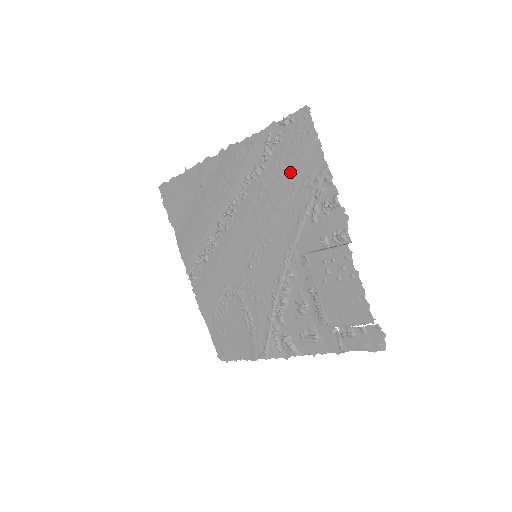
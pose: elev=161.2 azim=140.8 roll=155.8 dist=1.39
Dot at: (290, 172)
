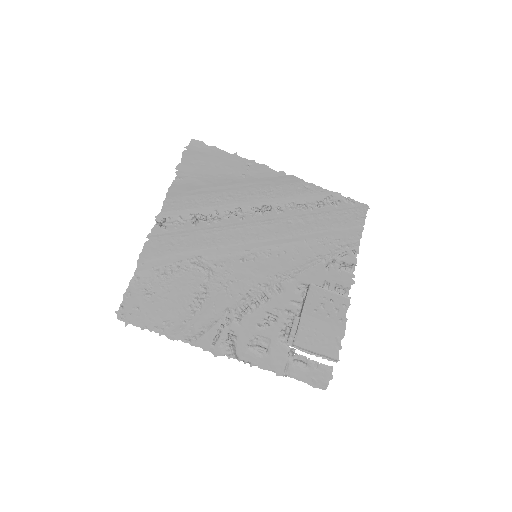
Dot at: (331, 227)
